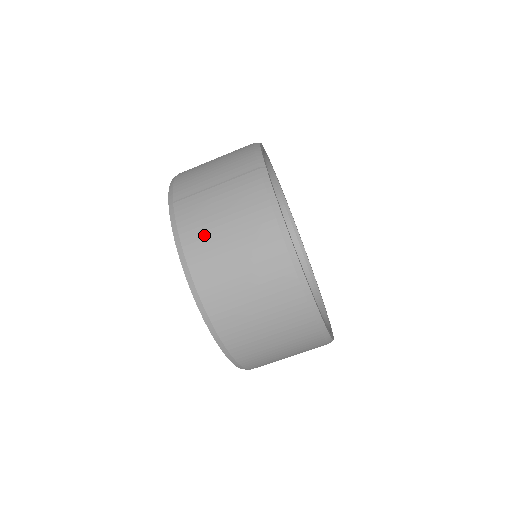
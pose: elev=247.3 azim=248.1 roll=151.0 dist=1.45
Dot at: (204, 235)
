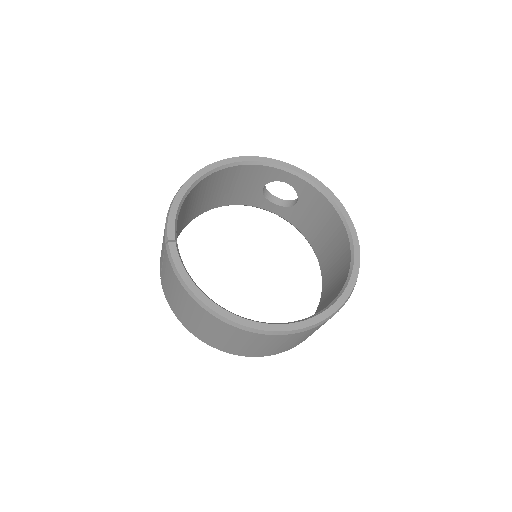
Dot at: (174, 305)
